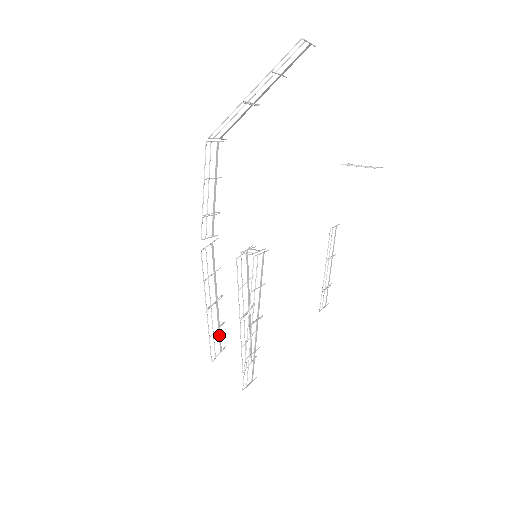
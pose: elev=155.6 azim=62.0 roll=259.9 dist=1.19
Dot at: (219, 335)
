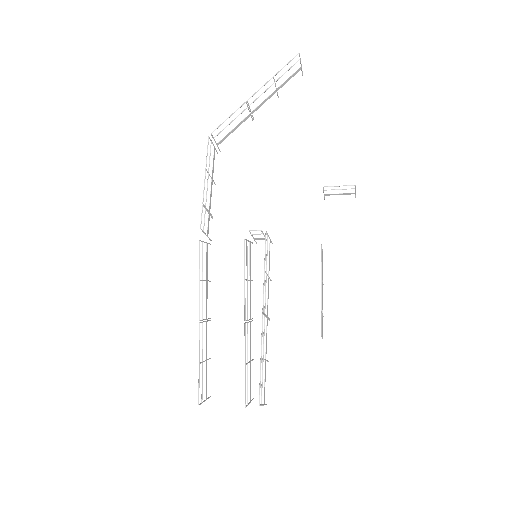
Dot at: (206, 372)
